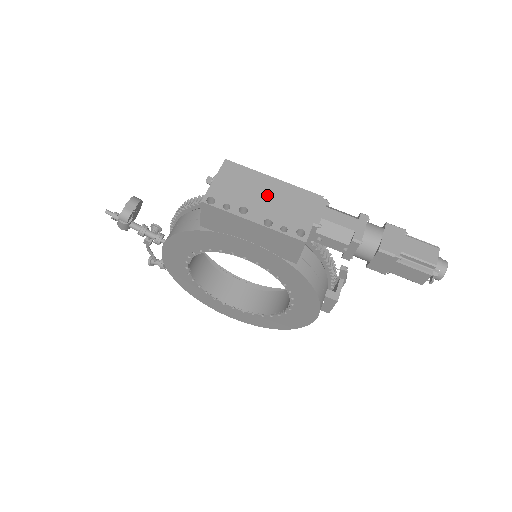
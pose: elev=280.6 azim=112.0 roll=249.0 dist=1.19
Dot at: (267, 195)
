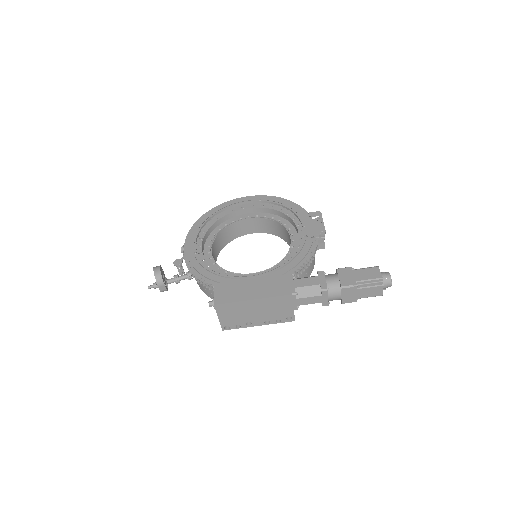
Dot at: (256, 311)
